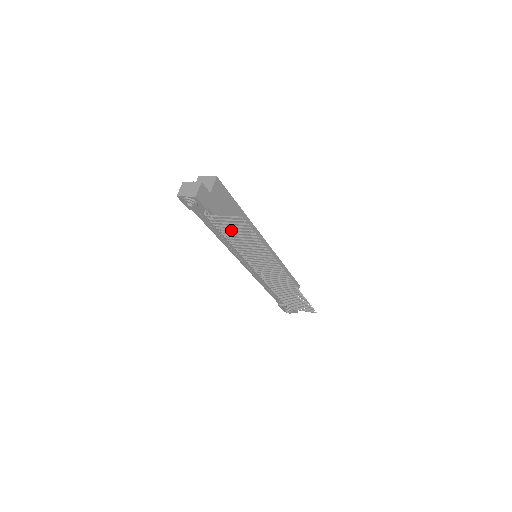
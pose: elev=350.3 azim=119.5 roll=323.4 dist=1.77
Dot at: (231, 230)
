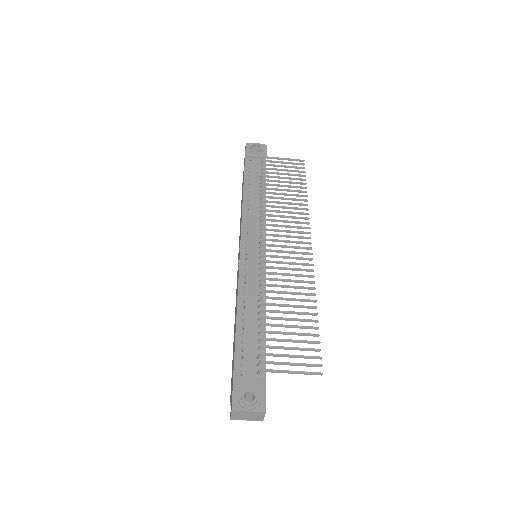
Dot at: (281, 173)
